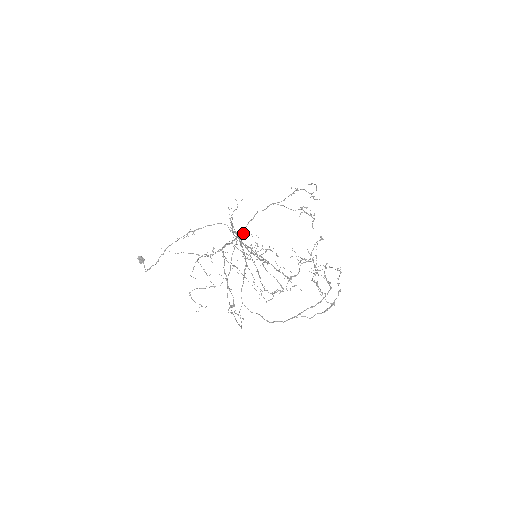
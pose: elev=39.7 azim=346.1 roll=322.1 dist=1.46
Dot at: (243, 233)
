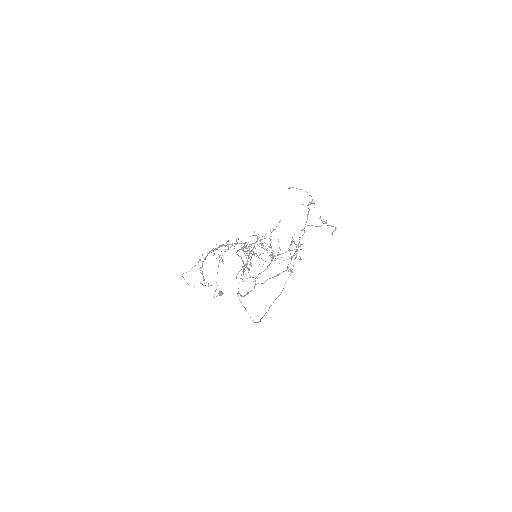
Dot at: occluded
